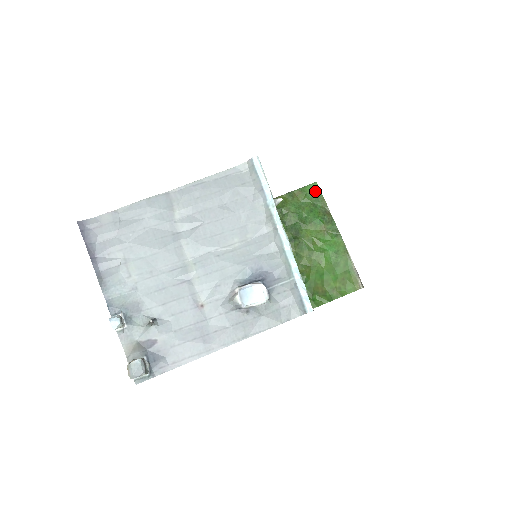
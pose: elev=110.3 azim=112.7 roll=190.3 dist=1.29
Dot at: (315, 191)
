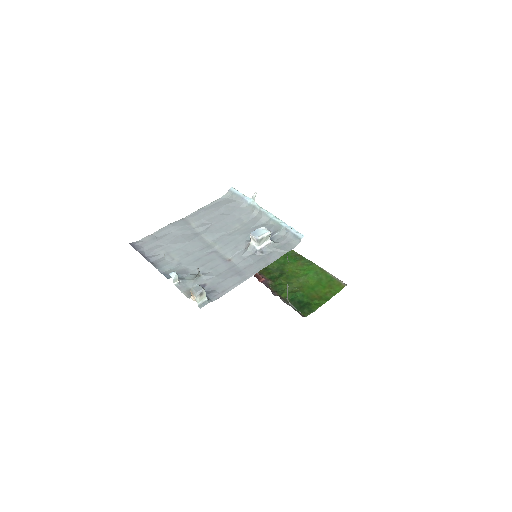
Dot at: occluded
